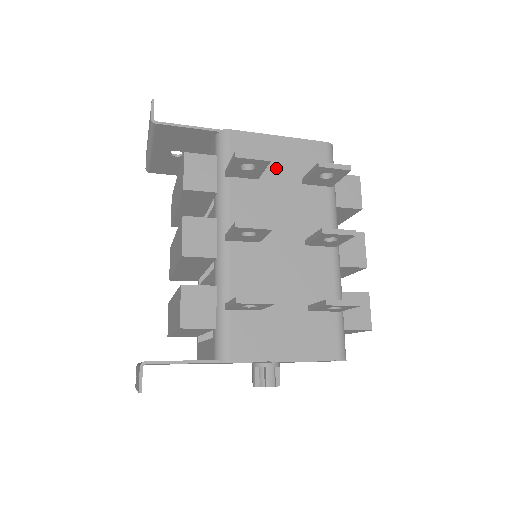
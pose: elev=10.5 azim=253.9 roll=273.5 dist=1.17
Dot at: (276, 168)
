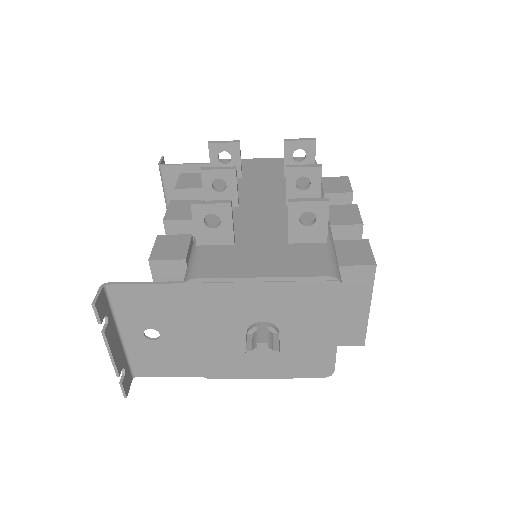
Dot at: (259, 172)
